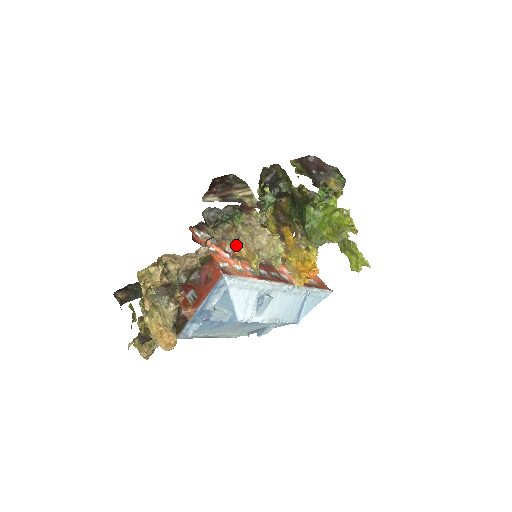
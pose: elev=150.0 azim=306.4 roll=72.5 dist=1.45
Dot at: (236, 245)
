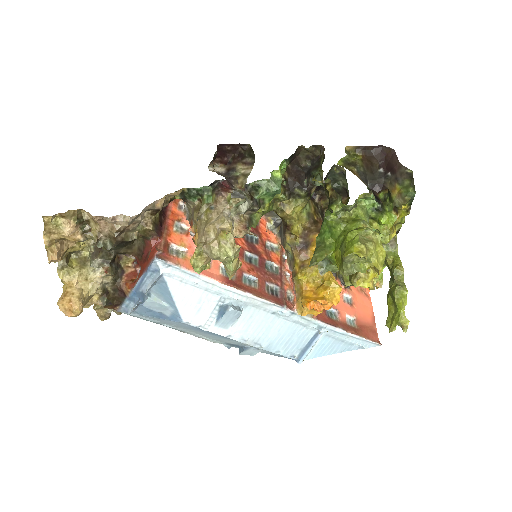
Dot at: occluded
